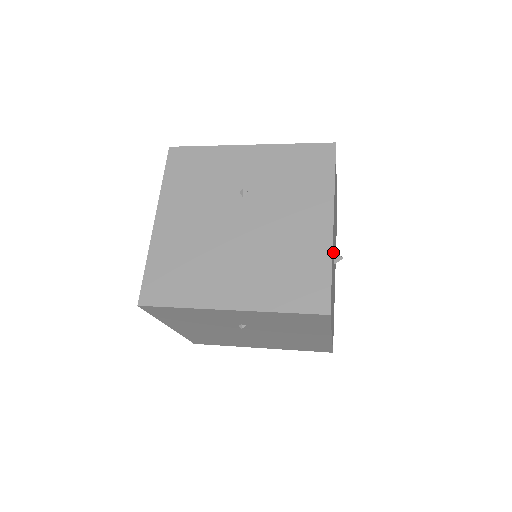
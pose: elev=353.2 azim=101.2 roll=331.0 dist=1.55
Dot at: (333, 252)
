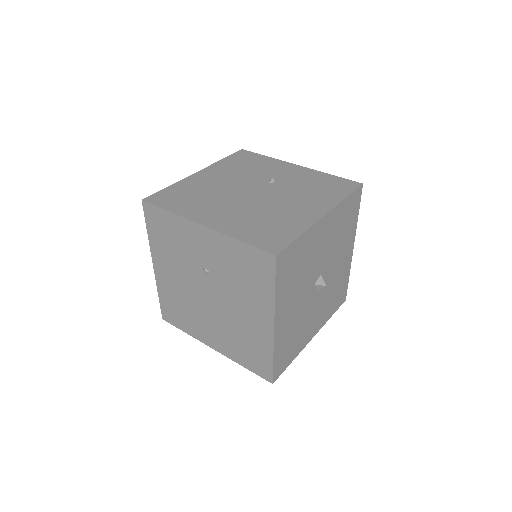
Dot at: (292, 319)
